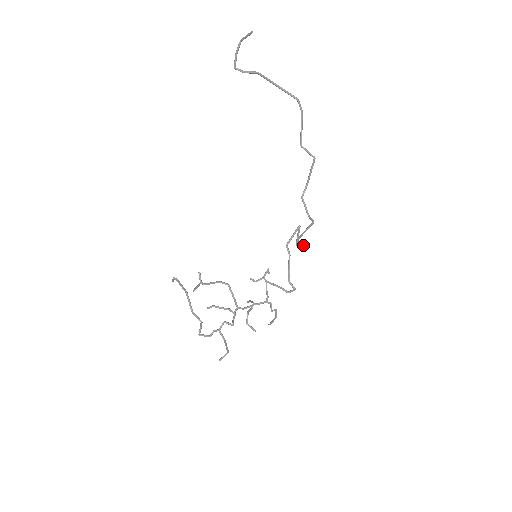
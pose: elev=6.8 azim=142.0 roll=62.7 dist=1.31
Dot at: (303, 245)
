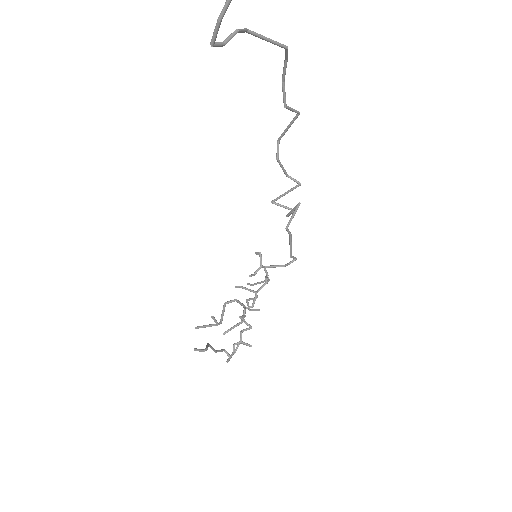
Dot at: occluded
